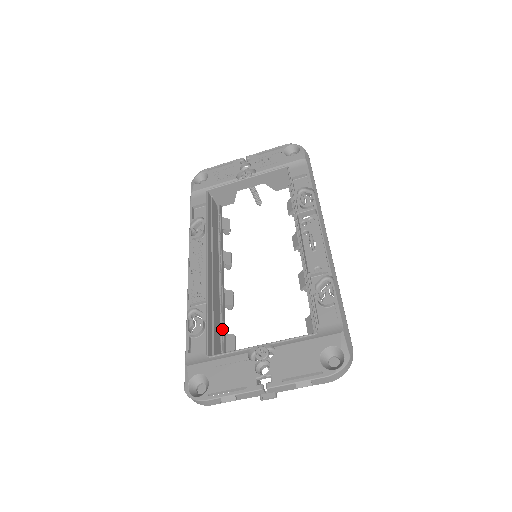
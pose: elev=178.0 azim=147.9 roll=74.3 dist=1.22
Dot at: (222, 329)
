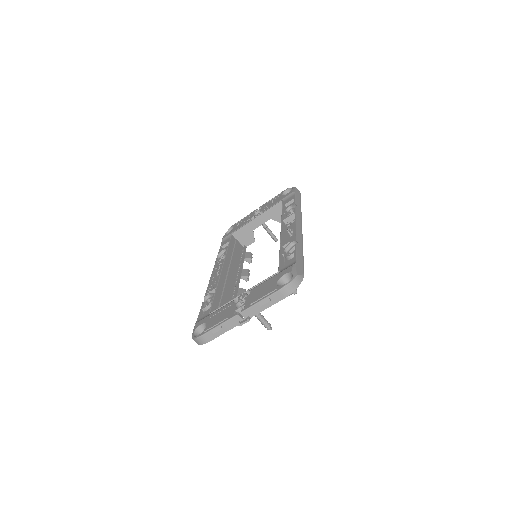
Dot at: occluded
